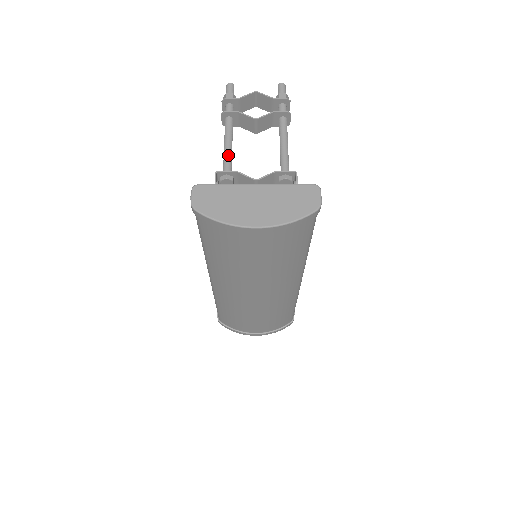
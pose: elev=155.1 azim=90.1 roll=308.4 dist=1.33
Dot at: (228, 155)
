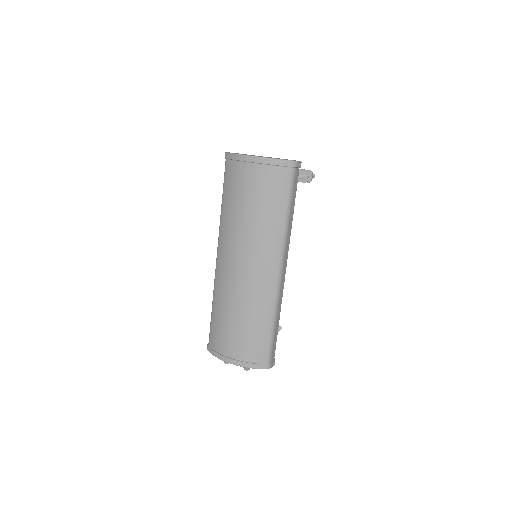
Dot at: occluded
